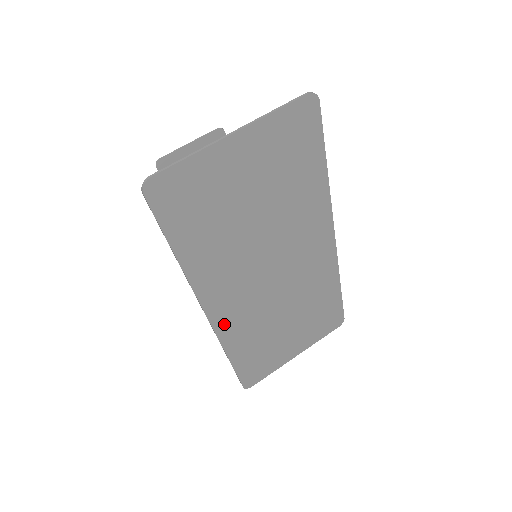
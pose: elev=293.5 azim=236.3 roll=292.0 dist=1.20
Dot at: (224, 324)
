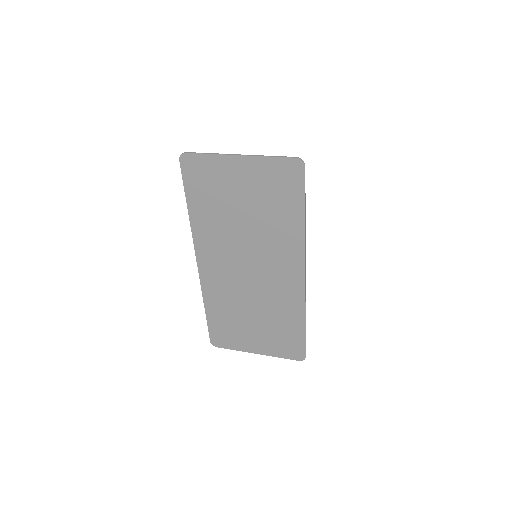
Dot at: (207, 279)
